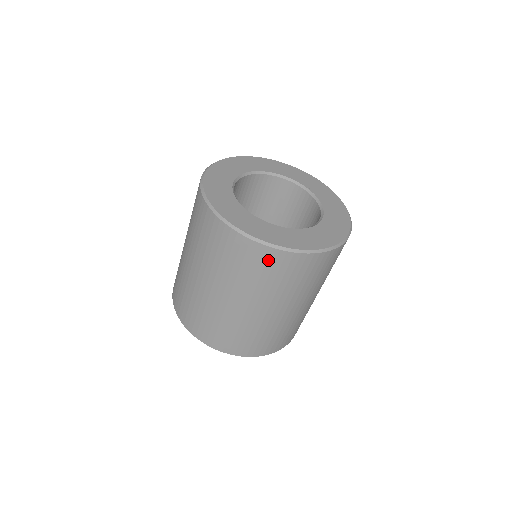
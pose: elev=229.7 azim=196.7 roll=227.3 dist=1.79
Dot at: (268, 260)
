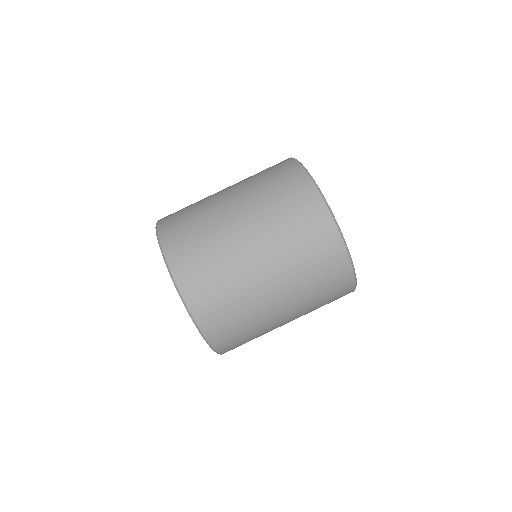
Dot at: (282, 165)
